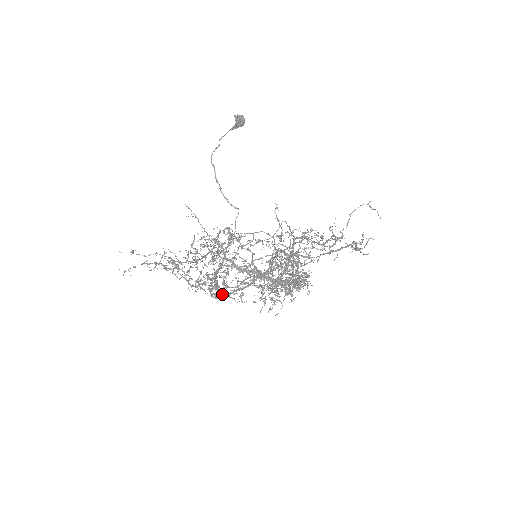
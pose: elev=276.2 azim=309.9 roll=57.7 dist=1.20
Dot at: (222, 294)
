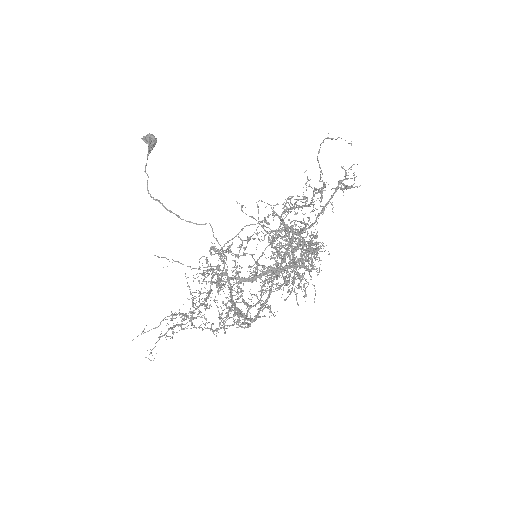
Dot at: (251, 319)
